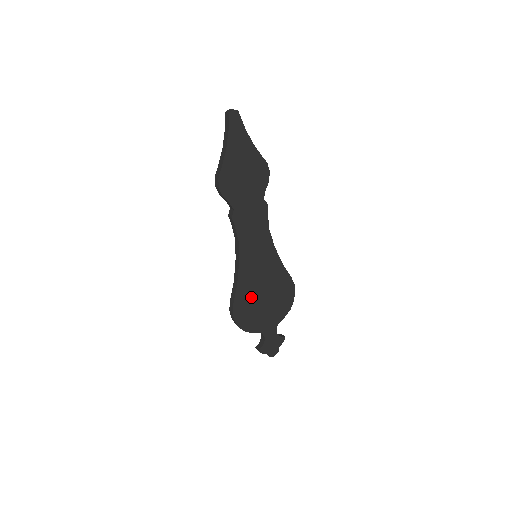
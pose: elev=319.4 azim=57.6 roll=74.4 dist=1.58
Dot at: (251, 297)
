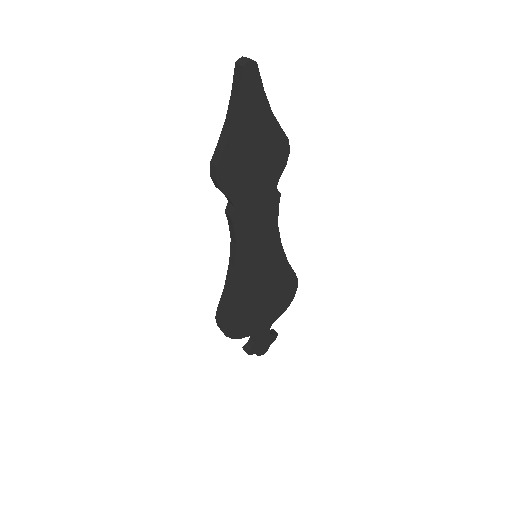
Dot at: (244, 303)
